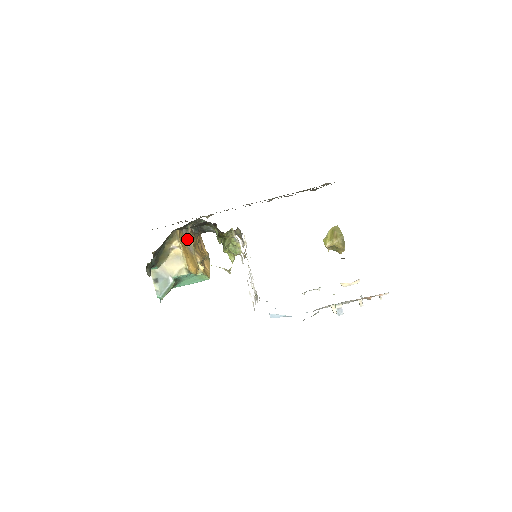
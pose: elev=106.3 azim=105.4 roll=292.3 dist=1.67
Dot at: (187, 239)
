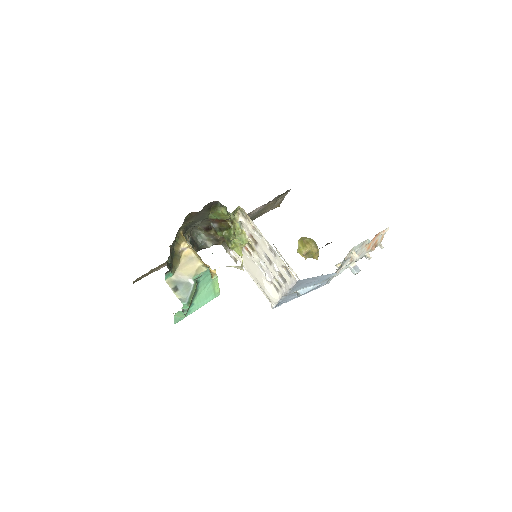
Dot at: occluded
